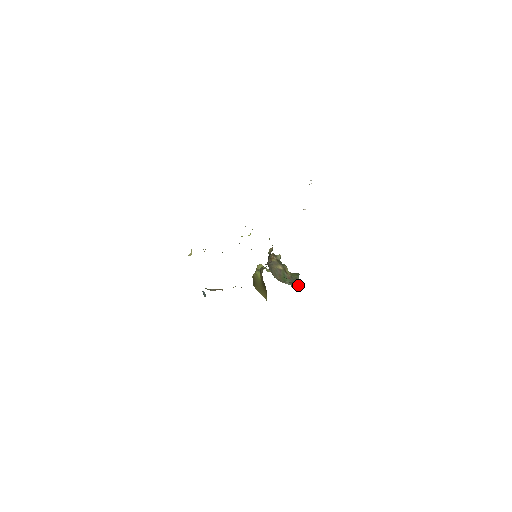
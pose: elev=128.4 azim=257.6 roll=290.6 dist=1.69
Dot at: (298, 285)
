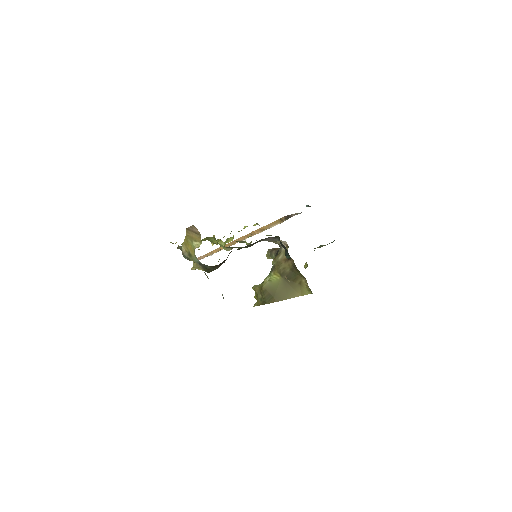
Dot at: occluded
